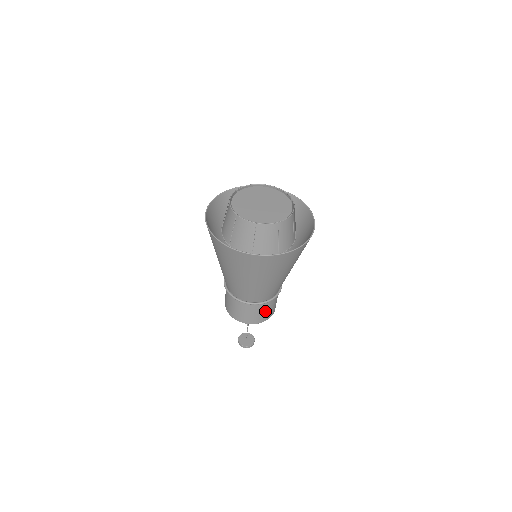
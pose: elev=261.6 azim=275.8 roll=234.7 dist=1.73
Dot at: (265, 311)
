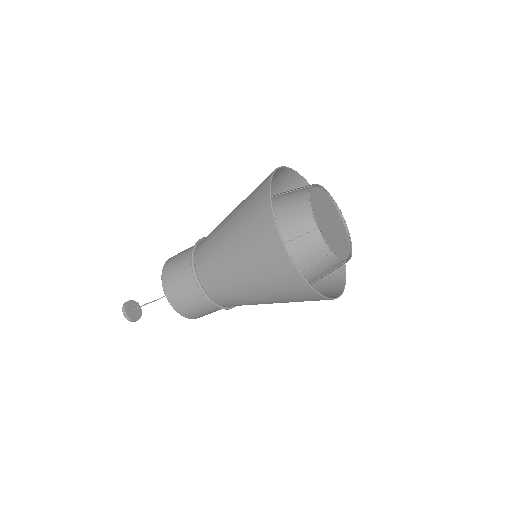
Dot at: (197, 307)
